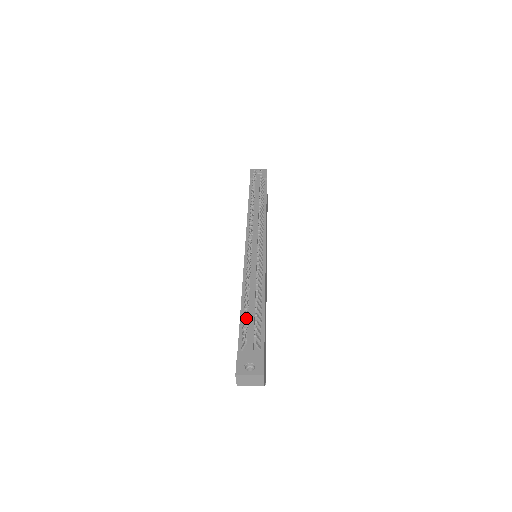
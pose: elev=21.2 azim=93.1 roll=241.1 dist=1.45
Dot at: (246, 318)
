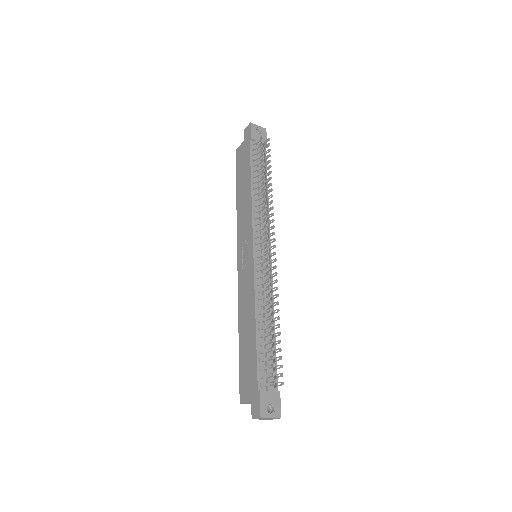
Dot at: (272, 359)
